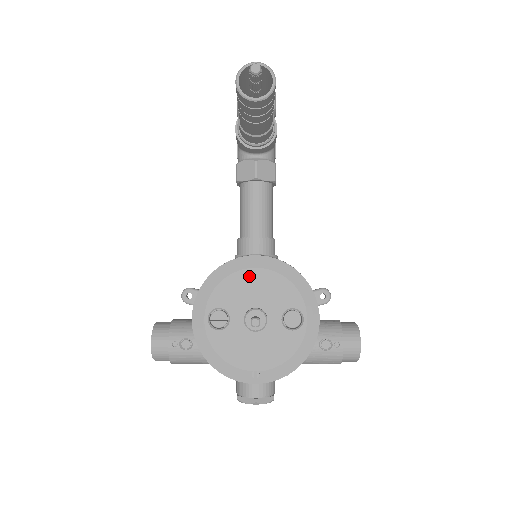
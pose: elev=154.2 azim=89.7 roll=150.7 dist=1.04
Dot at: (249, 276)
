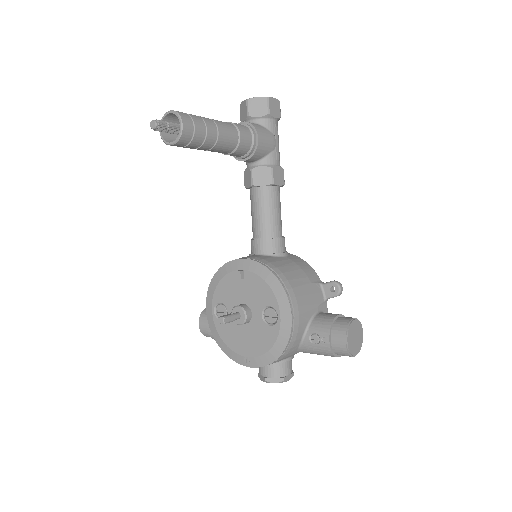
Dot at: (237, 277)
